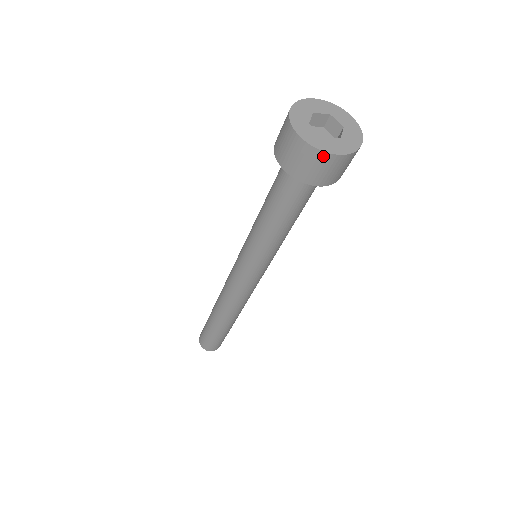
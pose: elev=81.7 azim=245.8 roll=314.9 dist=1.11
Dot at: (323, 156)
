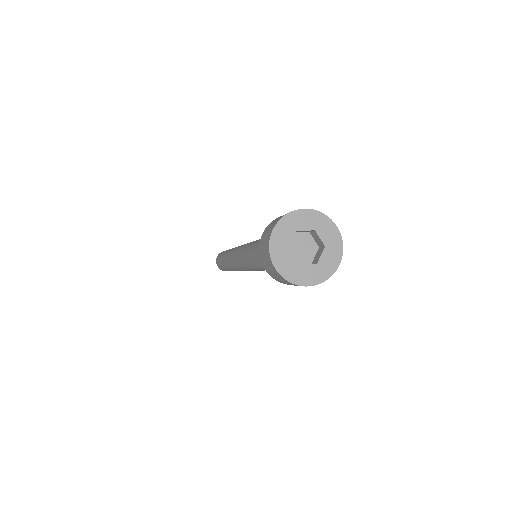
Dot at: occluded
